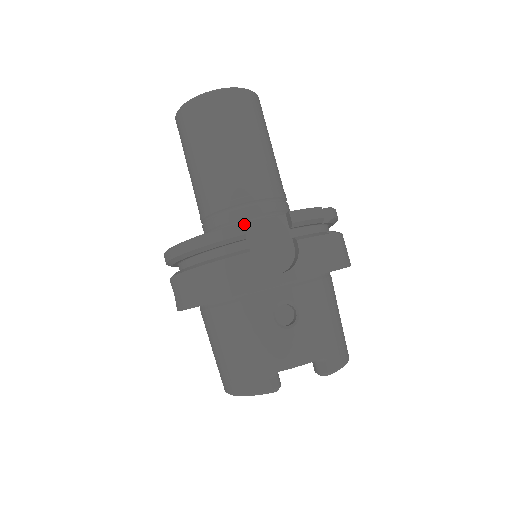
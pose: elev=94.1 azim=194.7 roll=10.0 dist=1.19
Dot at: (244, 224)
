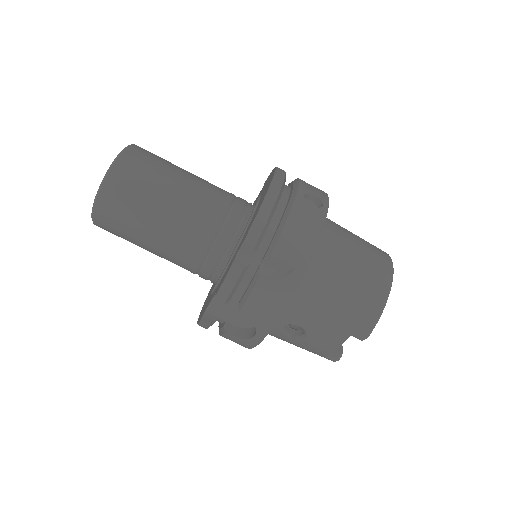
Dot at: (206, 310)
